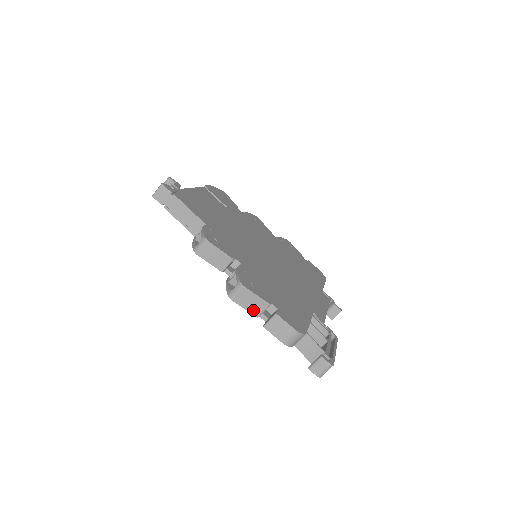
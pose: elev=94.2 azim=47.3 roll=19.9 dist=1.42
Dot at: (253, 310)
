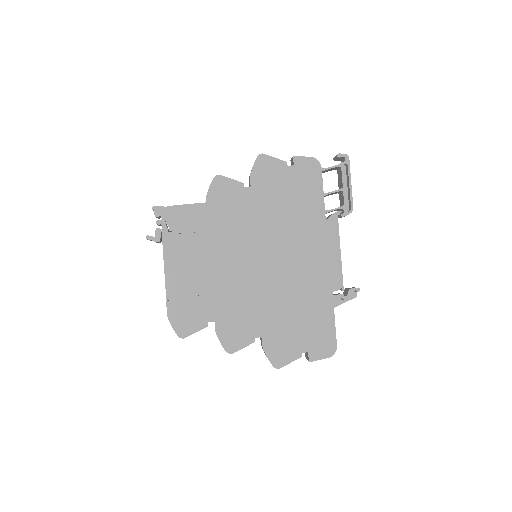
Dot at: (279, 160)
